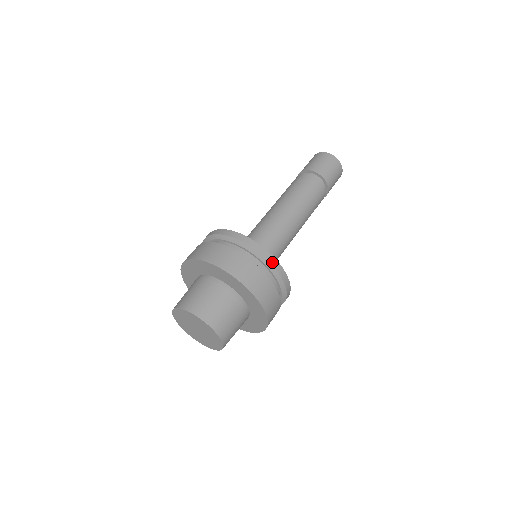
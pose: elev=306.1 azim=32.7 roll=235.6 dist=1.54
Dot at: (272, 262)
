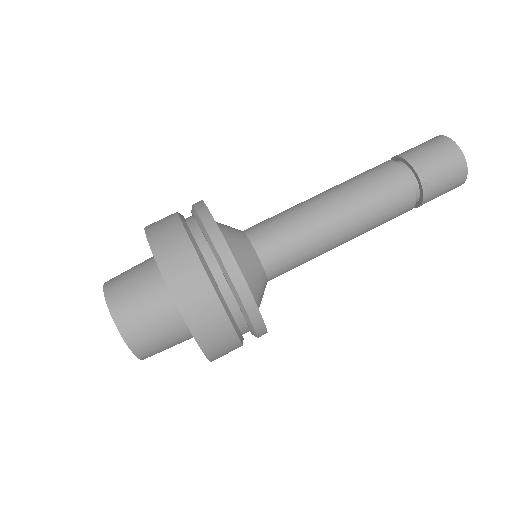
Dot at: (223, 255)
